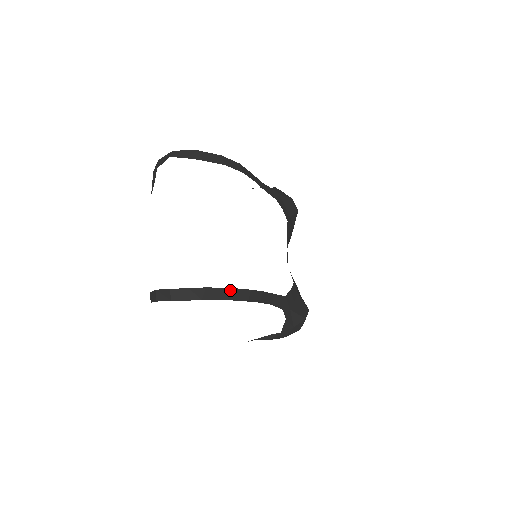
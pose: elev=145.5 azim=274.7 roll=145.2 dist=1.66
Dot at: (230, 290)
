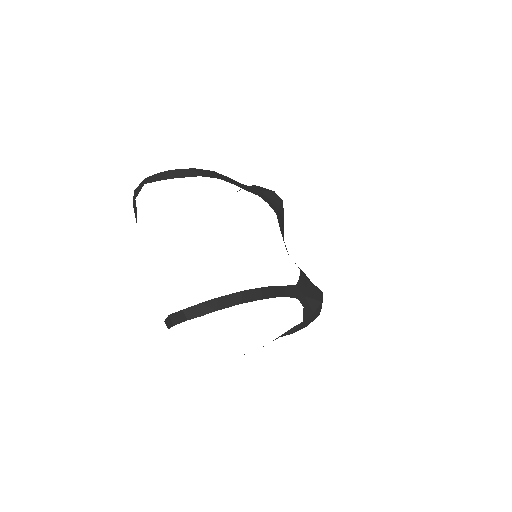
Dot at: (241, 293)
